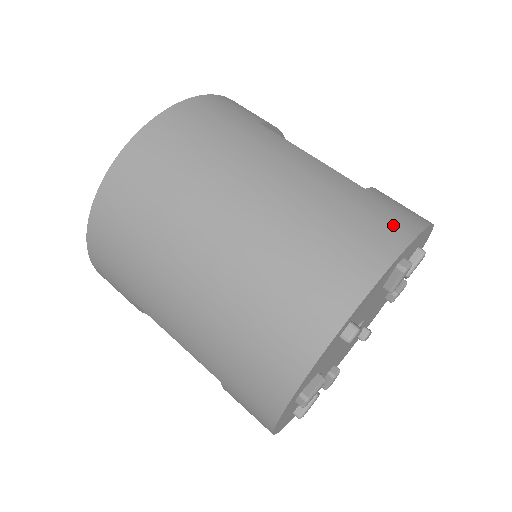
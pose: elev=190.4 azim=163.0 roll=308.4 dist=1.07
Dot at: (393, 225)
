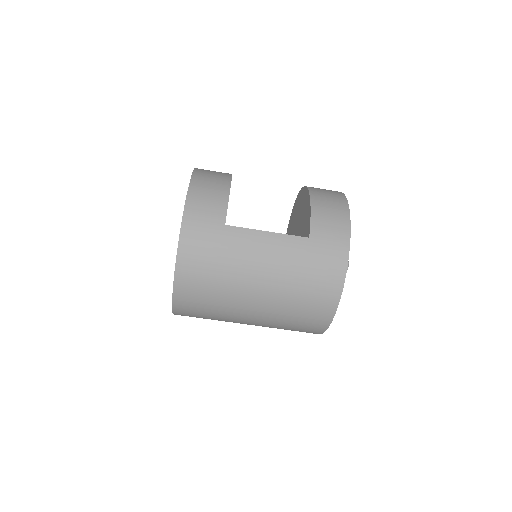
Dot at: (335, 263)
